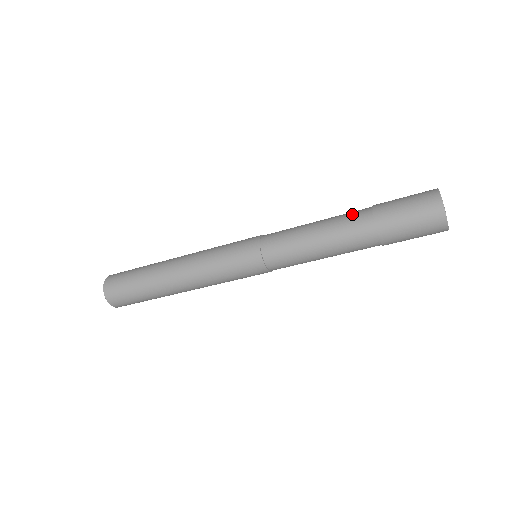
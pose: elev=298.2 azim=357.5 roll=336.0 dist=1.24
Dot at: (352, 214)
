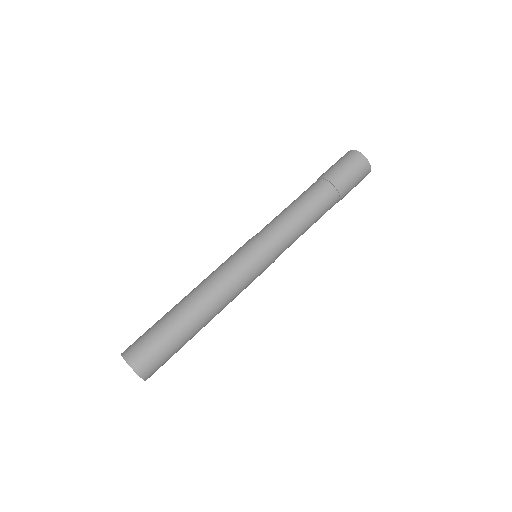
Dot at: (323, 195)
